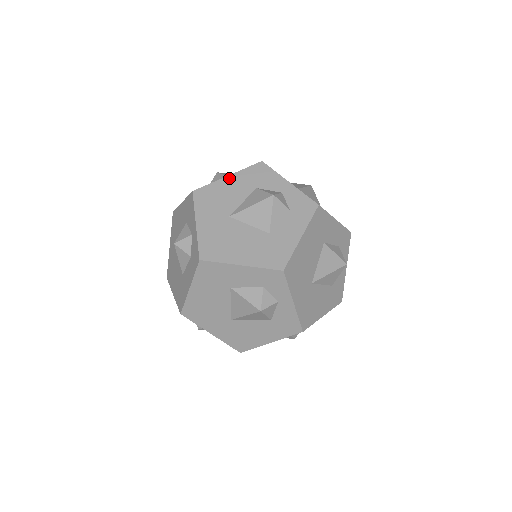
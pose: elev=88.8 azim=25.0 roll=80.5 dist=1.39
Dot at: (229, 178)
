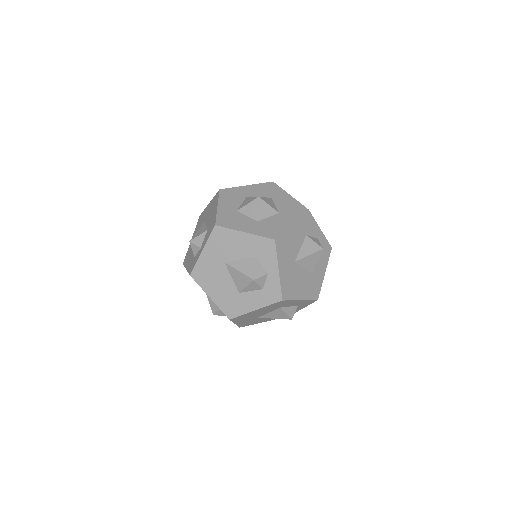
Dot at: (293, 226)
